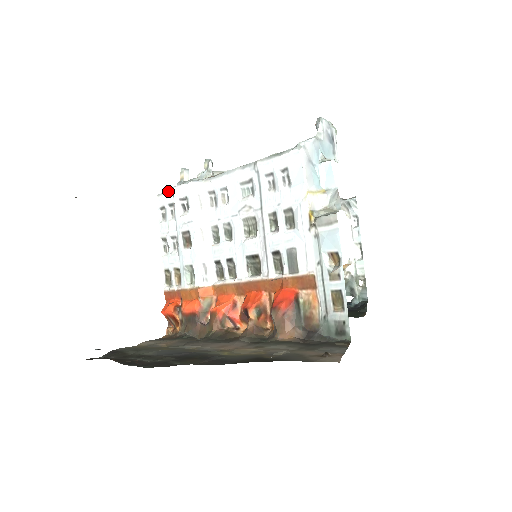
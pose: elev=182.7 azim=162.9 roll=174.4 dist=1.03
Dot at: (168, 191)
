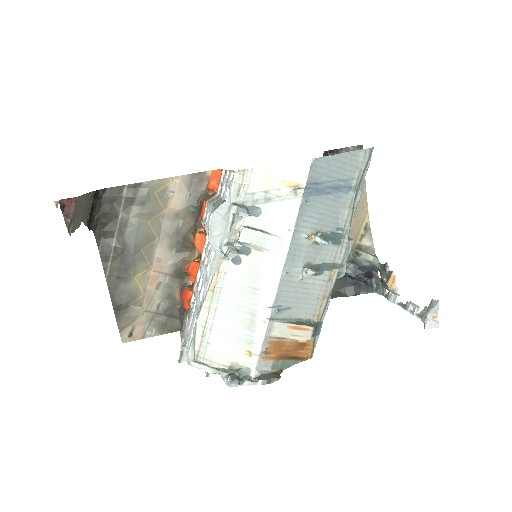
Dot at: (230, 192)
